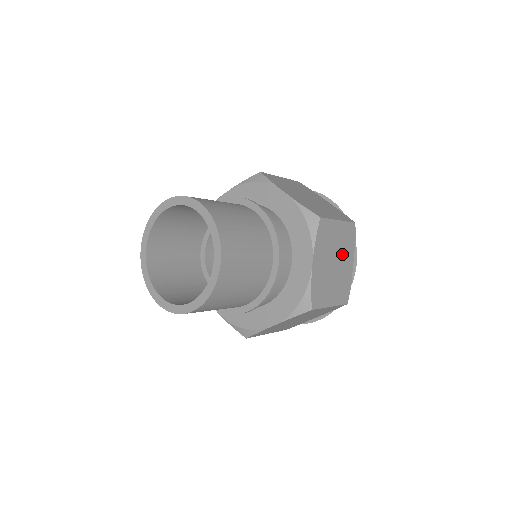
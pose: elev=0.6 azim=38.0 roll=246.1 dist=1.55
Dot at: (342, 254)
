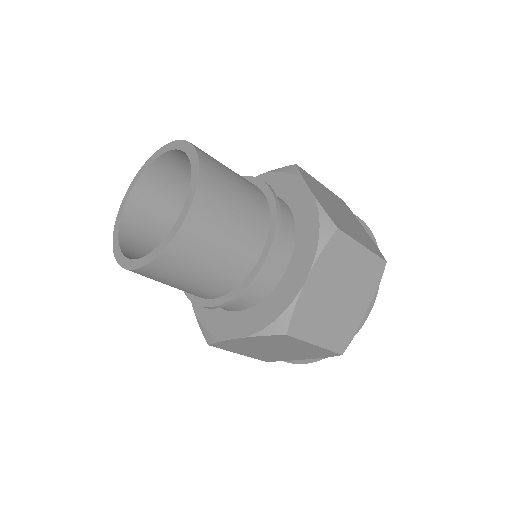
Dot at: (344, 212)
